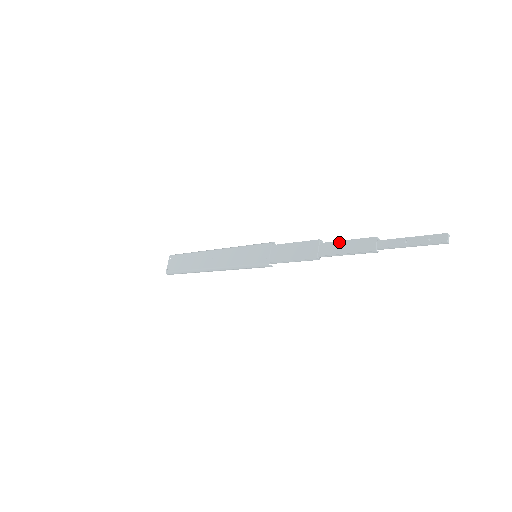
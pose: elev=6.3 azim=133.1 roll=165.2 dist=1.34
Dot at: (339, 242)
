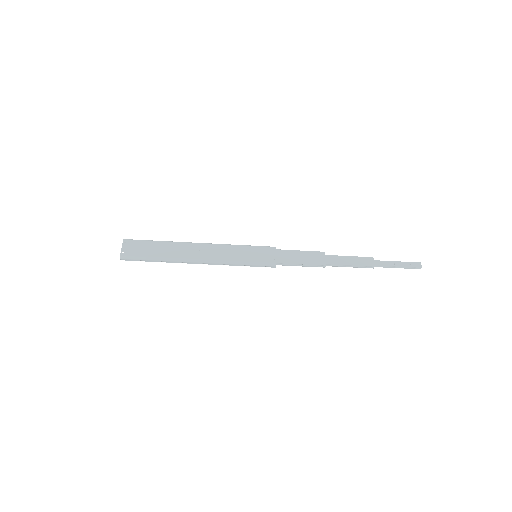
Dot at: (343, 256)
